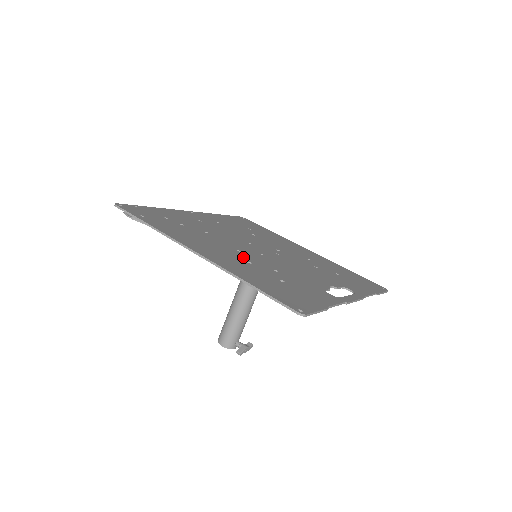
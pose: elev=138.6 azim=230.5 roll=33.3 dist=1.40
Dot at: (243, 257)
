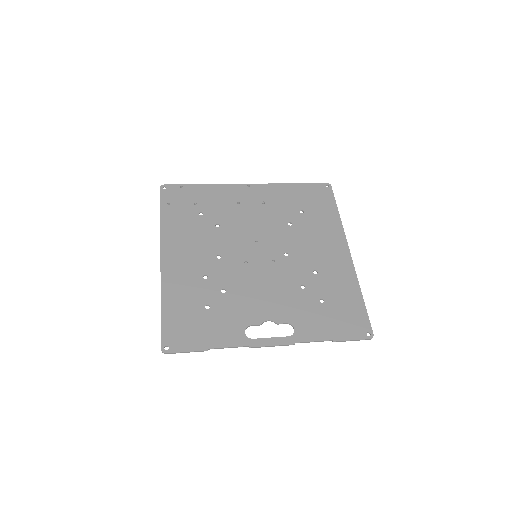
Dot at: (209, 268)
